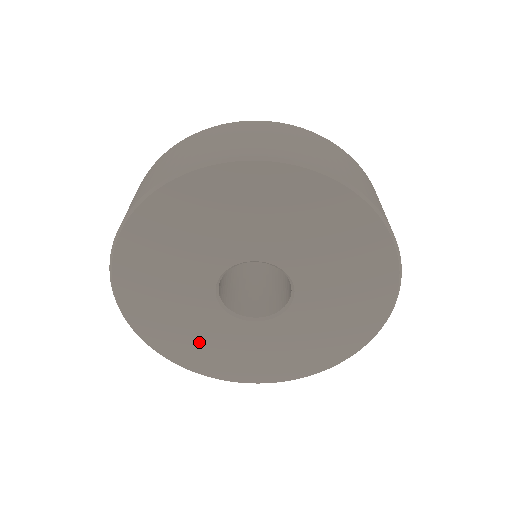
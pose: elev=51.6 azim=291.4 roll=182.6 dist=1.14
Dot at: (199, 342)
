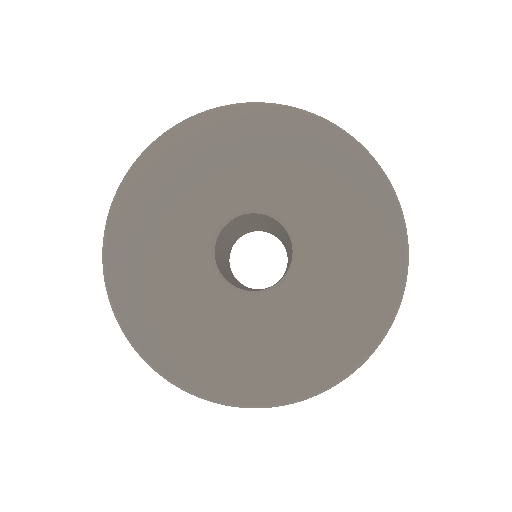
Dot at: (178, 320)
